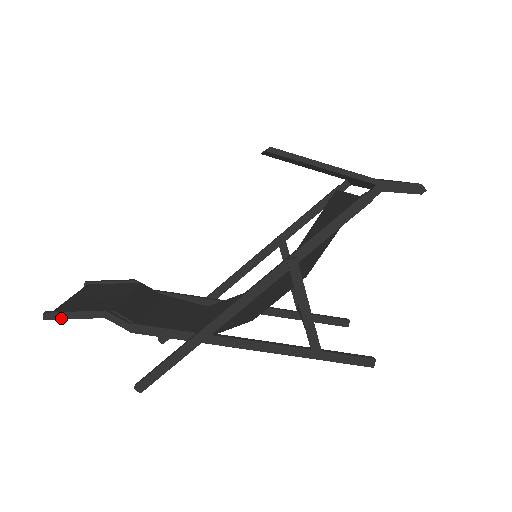
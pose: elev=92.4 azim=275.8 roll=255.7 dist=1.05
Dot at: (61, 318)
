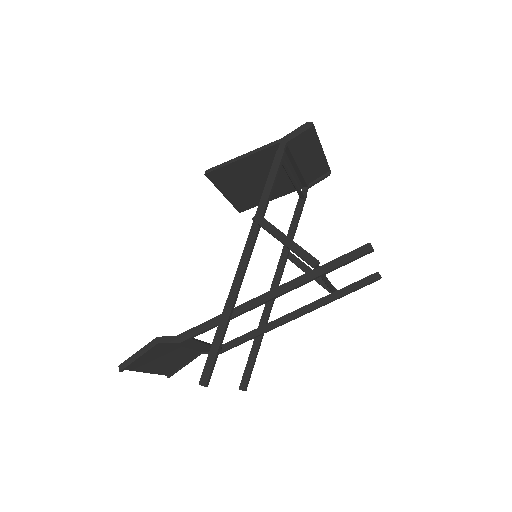
Dot at: (130, 362)
